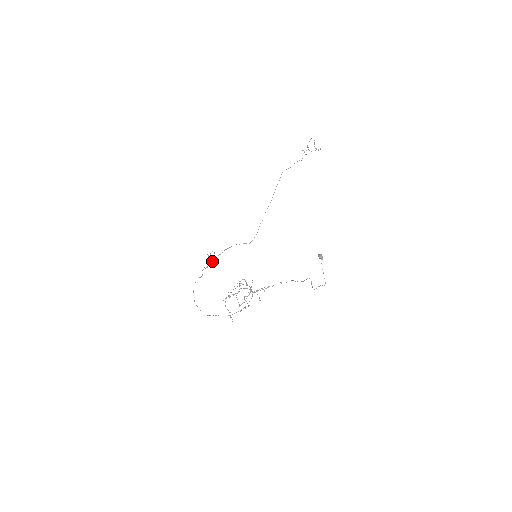
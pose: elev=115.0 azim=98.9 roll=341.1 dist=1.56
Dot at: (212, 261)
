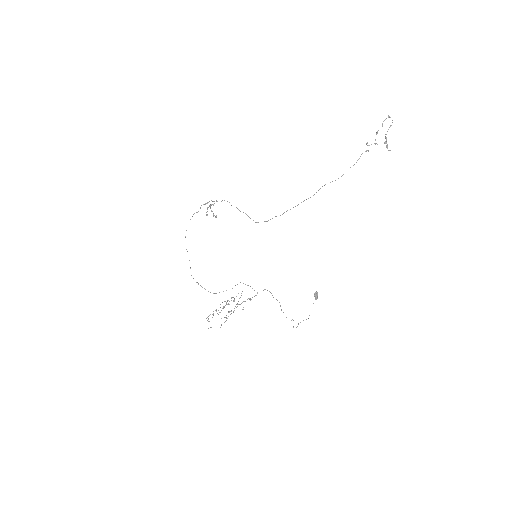
Dot at: (214, 203)
